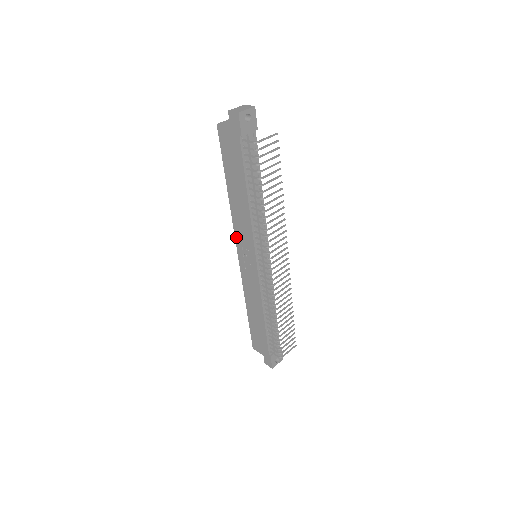
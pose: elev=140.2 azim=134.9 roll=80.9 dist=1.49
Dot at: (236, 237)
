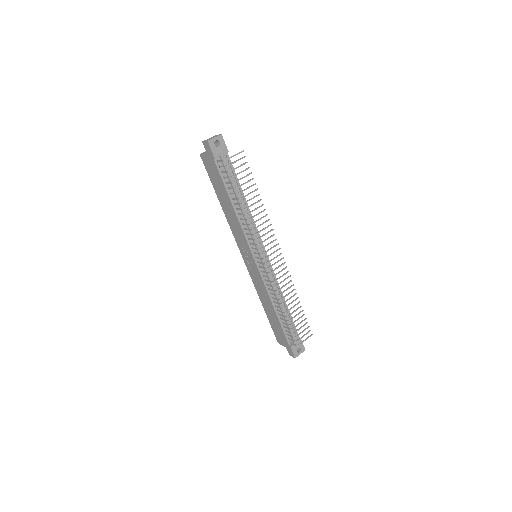
Dot at: (237, 243)
